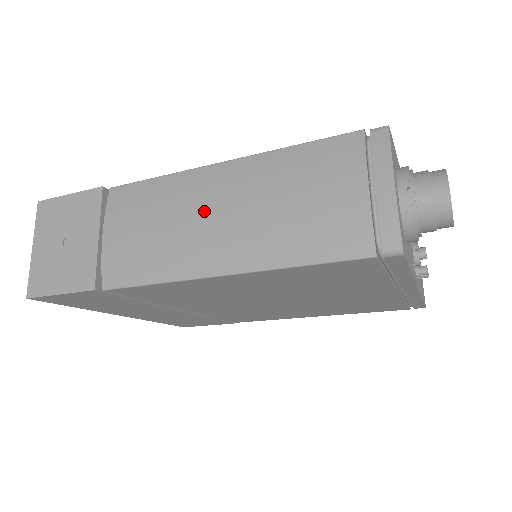
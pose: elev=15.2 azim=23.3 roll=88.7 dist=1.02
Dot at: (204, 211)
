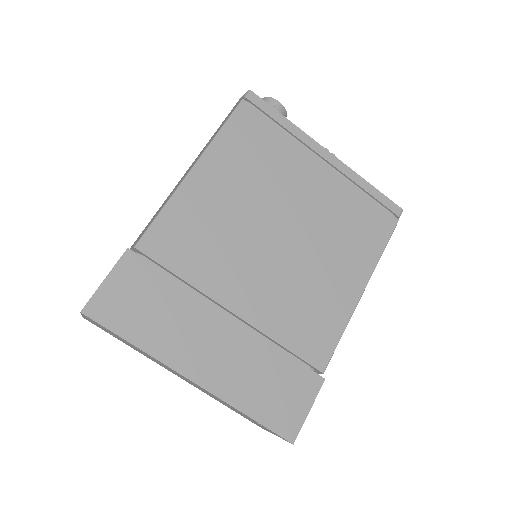
Dot at: occluded
